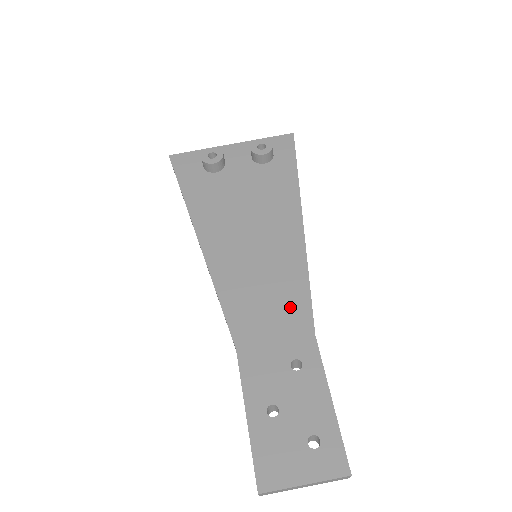
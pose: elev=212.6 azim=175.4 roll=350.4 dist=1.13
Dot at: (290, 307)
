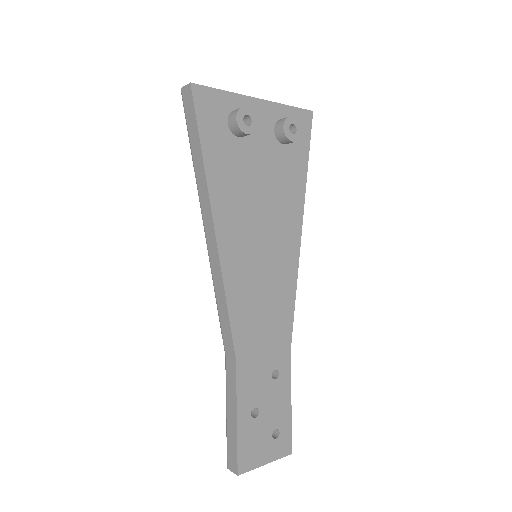
Dot at: (279, 322)
